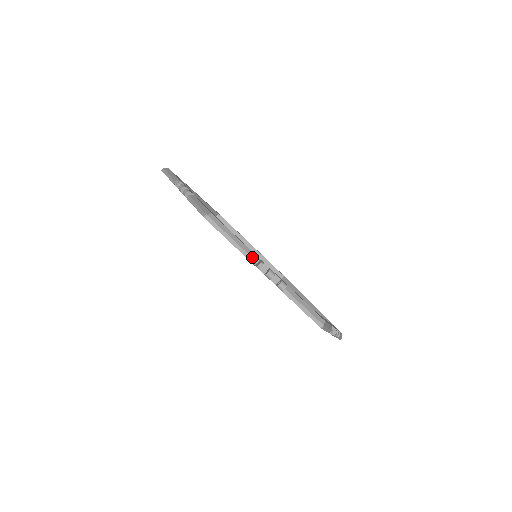
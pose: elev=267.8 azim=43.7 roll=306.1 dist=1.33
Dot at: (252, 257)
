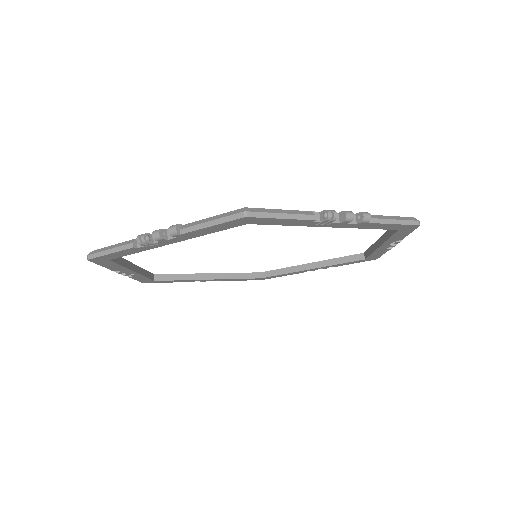
Dot at: occluded
